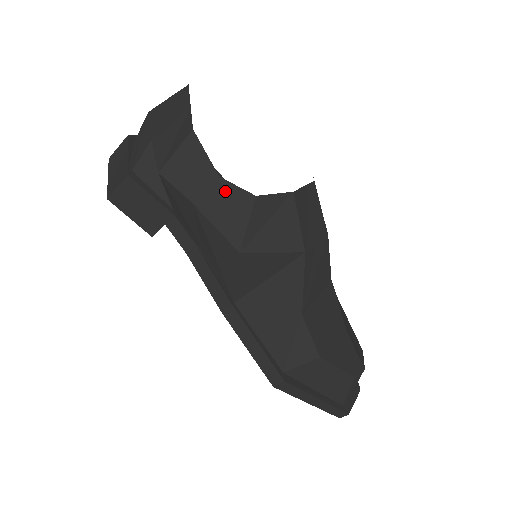
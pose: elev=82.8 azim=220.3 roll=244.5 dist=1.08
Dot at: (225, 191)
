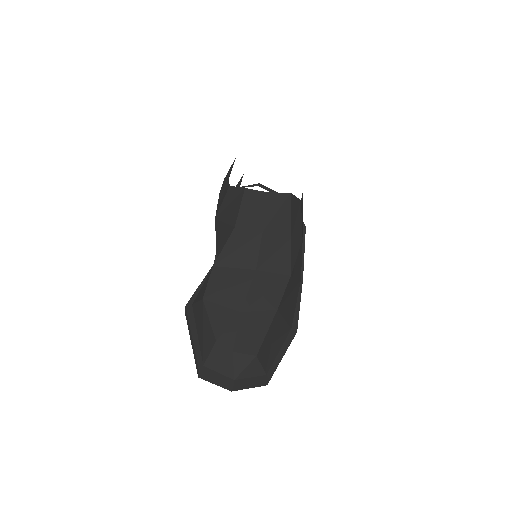
Dot at: (227, 185)
